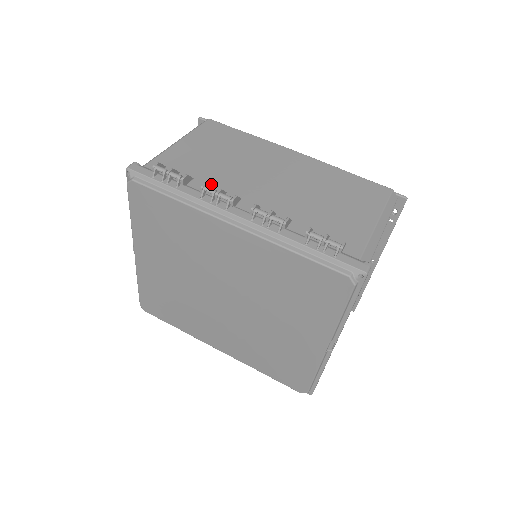
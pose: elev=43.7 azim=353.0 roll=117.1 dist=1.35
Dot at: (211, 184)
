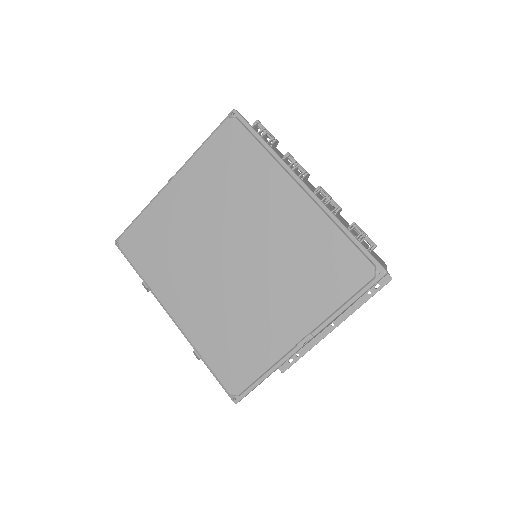
Dot at: (286, 162)
